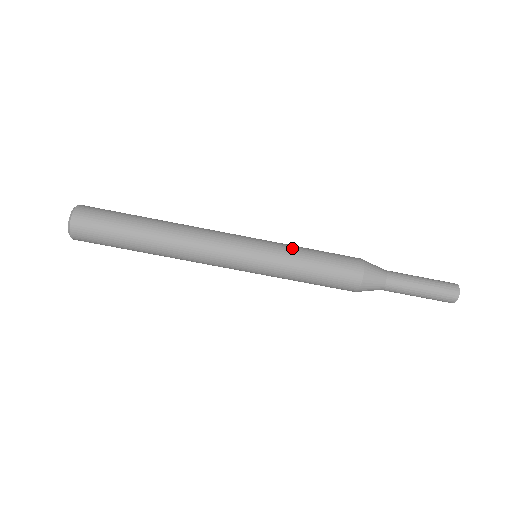
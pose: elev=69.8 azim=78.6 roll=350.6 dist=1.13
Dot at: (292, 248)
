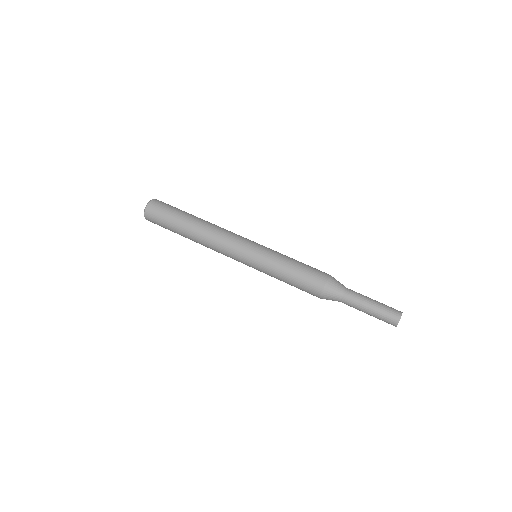
Dot at: occluded
